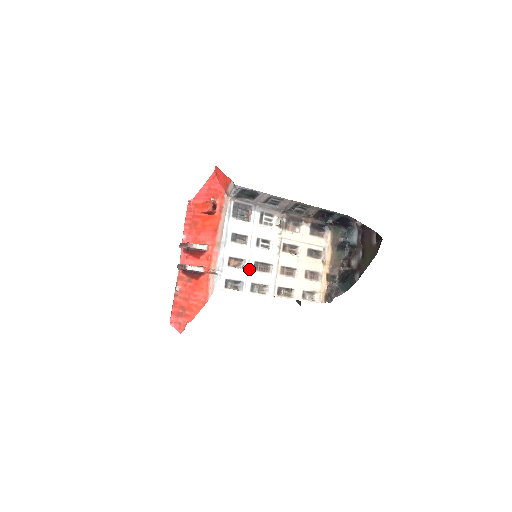
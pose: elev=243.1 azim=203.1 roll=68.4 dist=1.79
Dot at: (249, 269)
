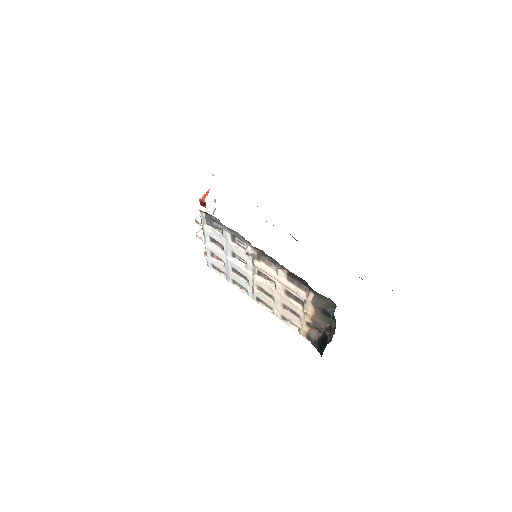
Dot at: (229, 269)
